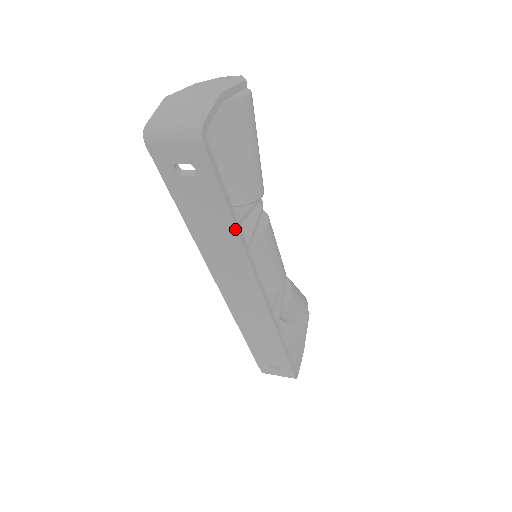
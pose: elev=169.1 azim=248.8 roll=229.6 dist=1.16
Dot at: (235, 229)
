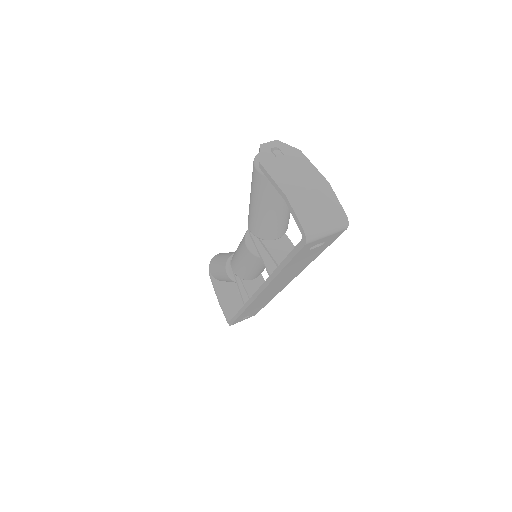
Dot at: (313, 260)
